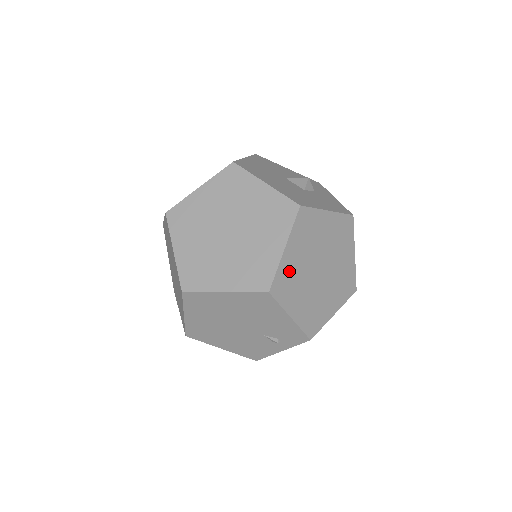
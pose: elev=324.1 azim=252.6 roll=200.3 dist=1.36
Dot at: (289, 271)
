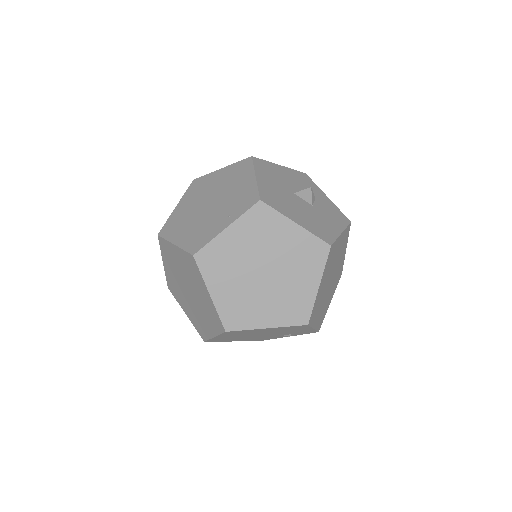
Dot at: (318, 299)
